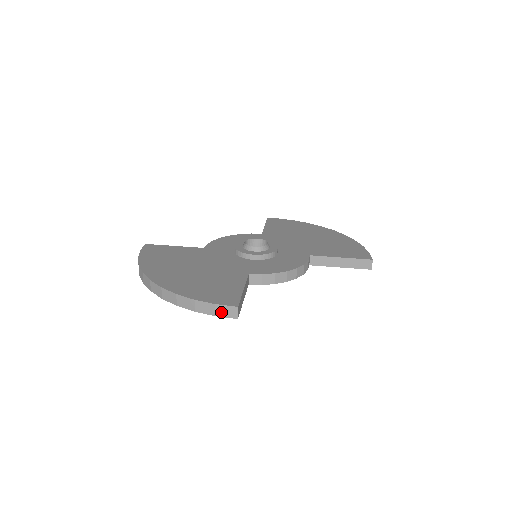
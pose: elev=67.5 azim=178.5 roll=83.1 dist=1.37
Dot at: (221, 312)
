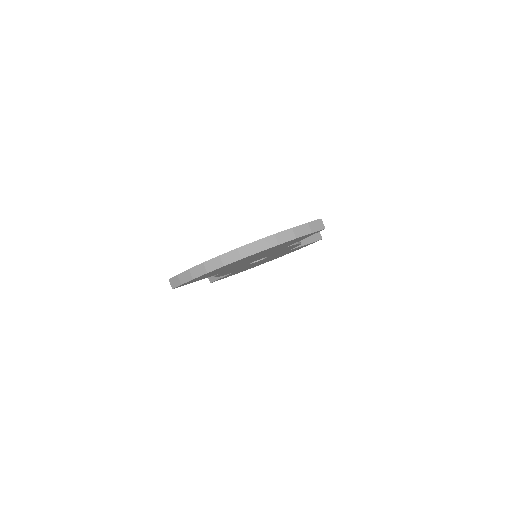
Dot at: (314, 228)
